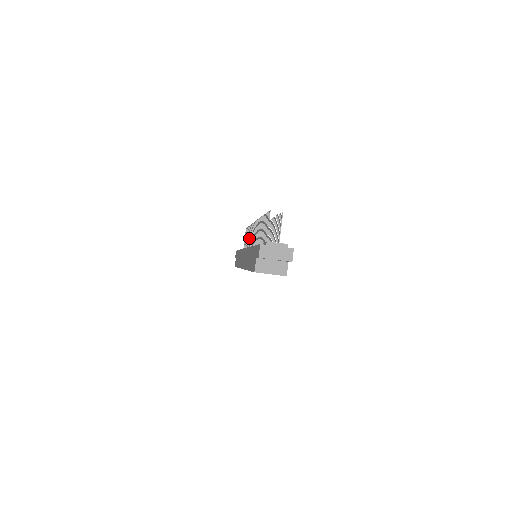
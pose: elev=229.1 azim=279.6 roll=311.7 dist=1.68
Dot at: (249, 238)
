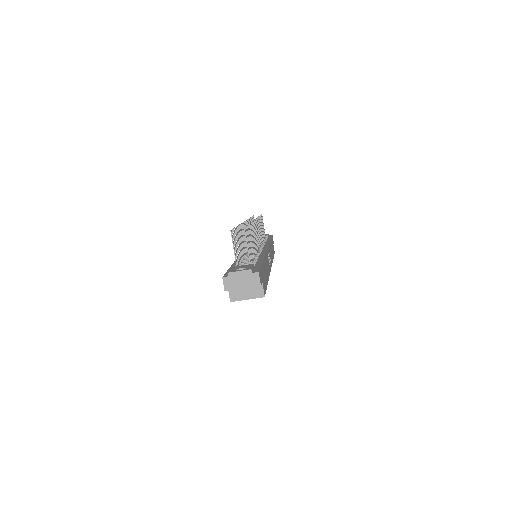
Dot at: occluded
